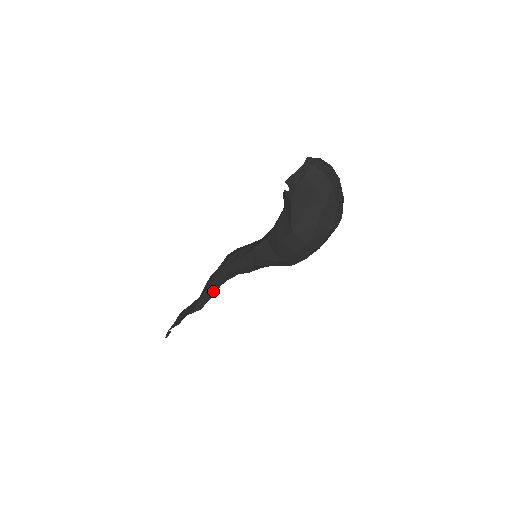
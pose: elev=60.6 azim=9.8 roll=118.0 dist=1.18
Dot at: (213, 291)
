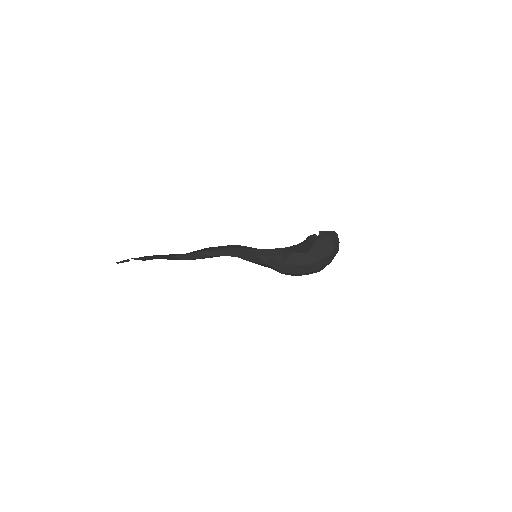
Dot at: (207, 255)
